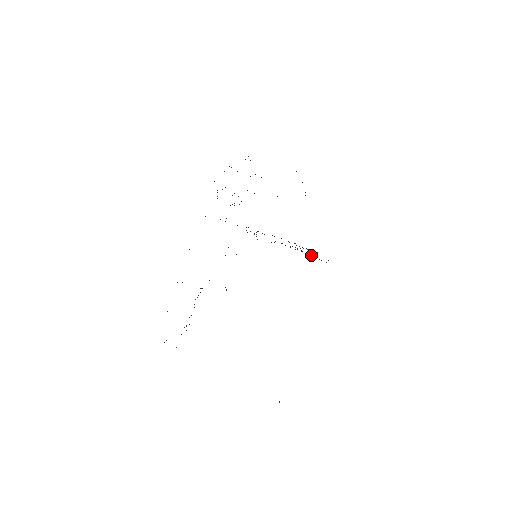
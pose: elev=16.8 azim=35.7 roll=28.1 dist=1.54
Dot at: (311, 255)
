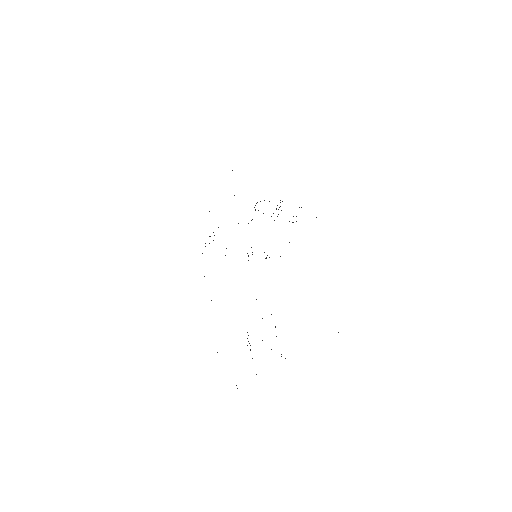
Dot at: (280, 206)
